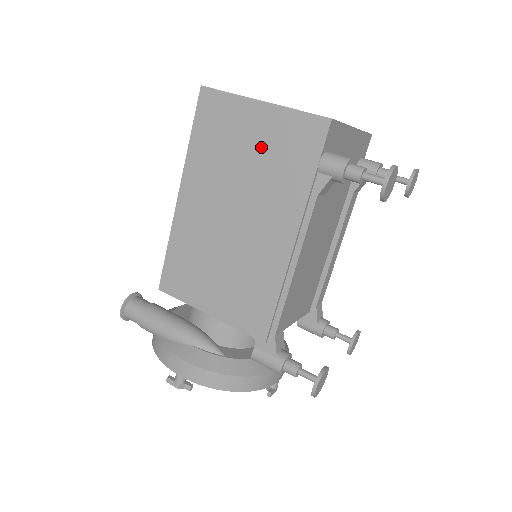
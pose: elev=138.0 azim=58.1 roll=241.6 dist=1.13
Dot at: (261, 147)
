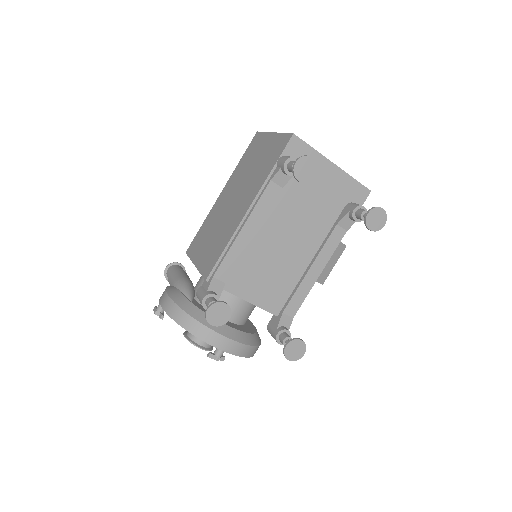
Dot at: (262, 157)
